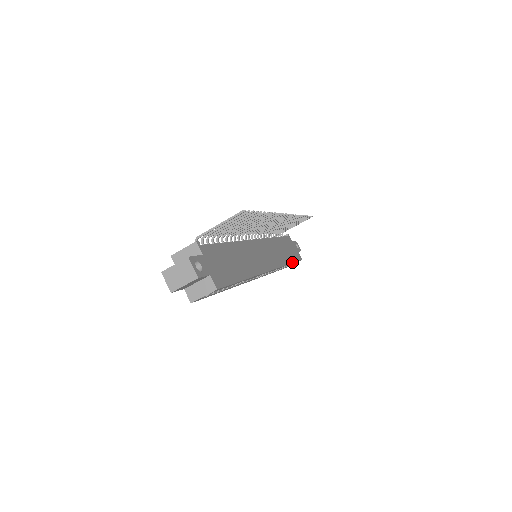
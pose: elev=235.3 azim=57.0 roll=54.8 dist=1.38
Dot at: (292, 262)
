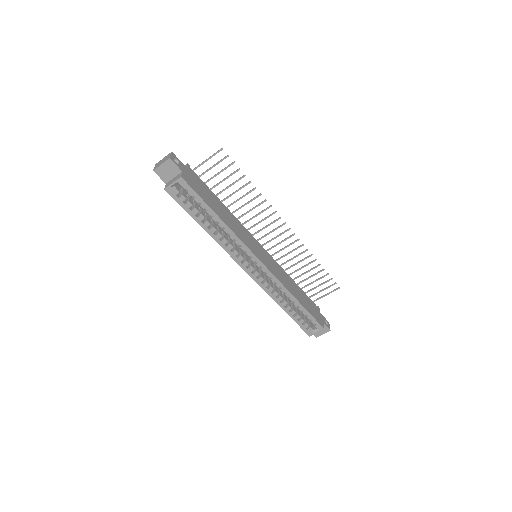
Dot at: (303, 305)
